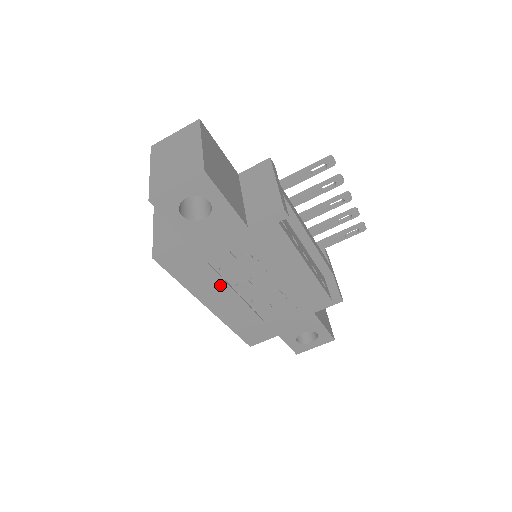
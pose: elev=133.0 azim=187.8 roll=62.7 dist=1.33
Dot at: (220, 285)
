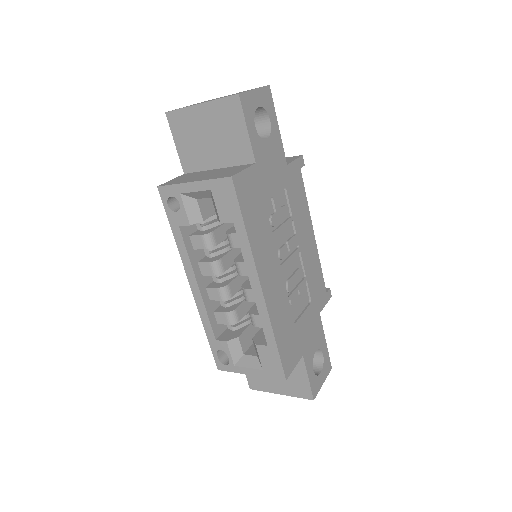
Dot at: (270, 245)
